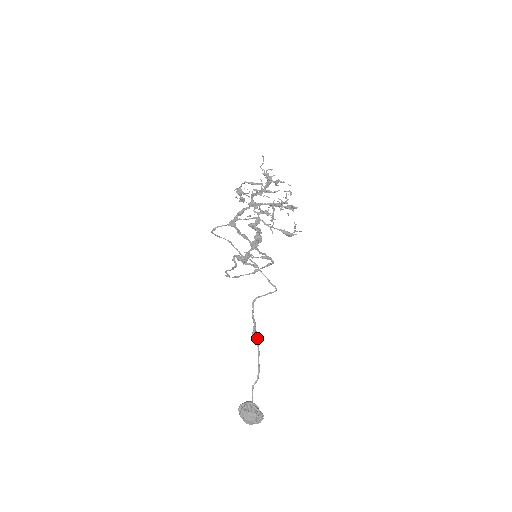
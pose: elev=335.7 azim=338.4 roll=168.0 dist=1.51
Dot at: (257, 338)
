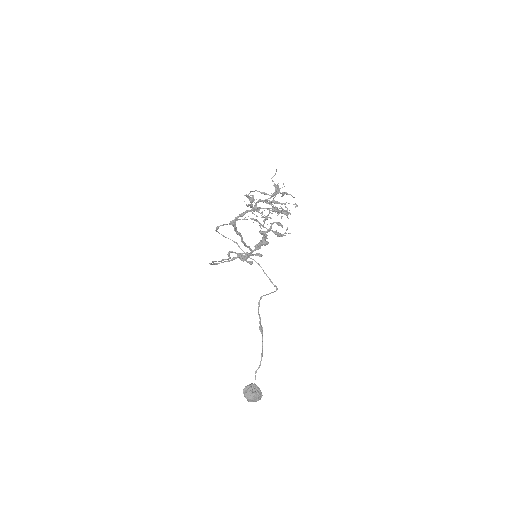
Dot at: (262, 332)
